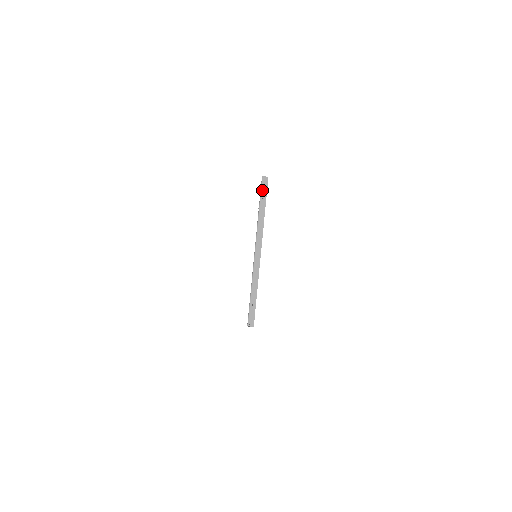
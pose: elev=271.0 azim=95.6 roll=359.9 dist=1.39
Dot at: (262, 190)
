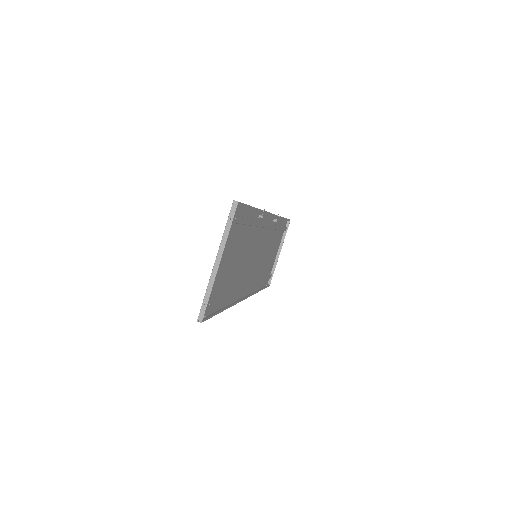
Dot at: (231, 212)
